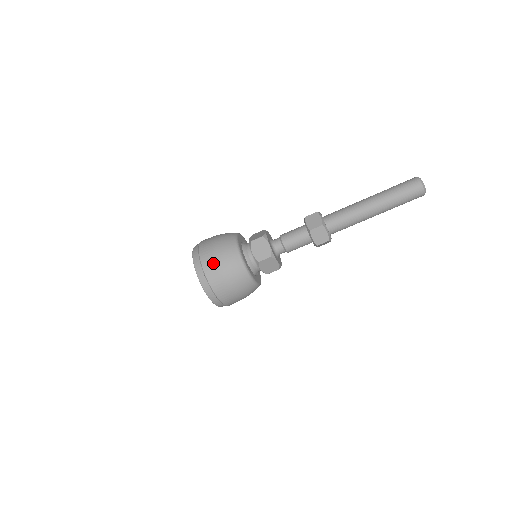
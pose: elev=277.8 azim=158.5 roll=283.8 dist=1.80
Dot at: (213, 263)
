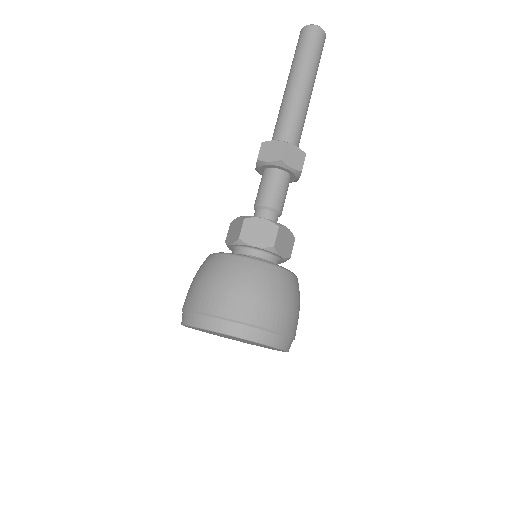
Dot at: (235, 299)
